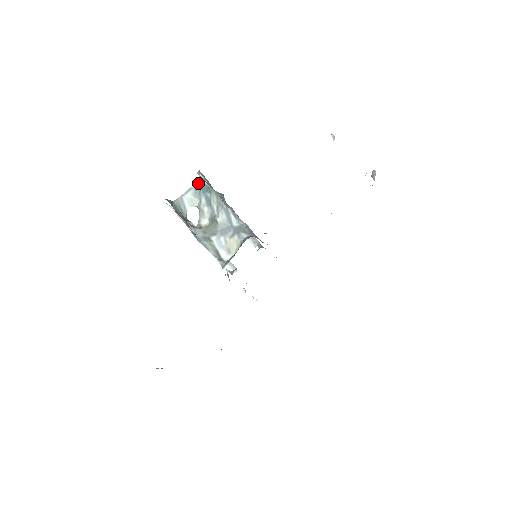
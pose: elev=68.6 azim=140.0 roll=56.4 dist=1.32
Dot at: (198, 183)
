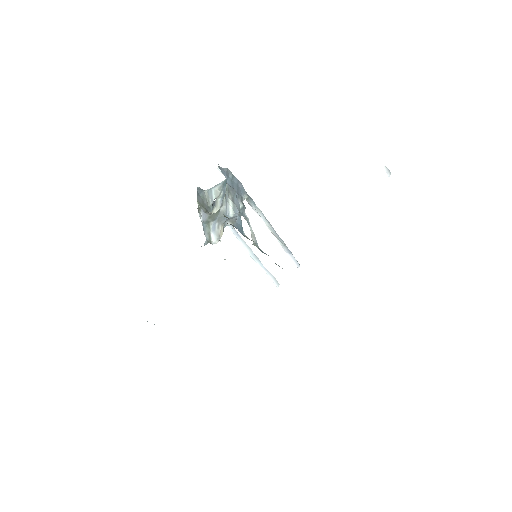
Dot at: (226, 179)
